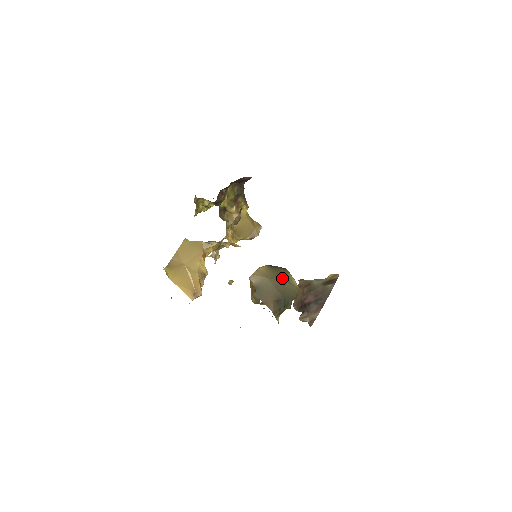
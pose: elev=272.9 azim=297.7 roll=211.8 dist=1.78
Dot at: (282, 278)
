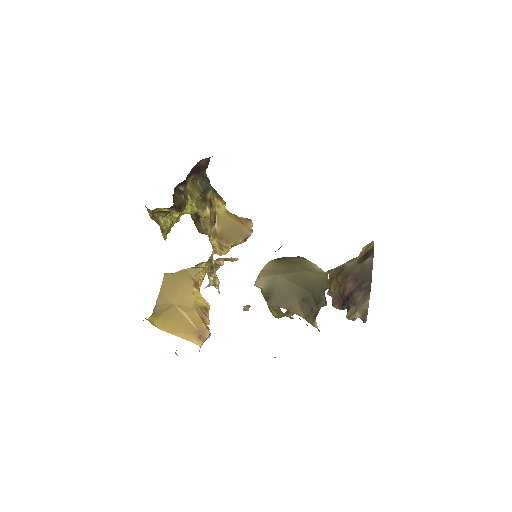
Dot at: (298, 268)
